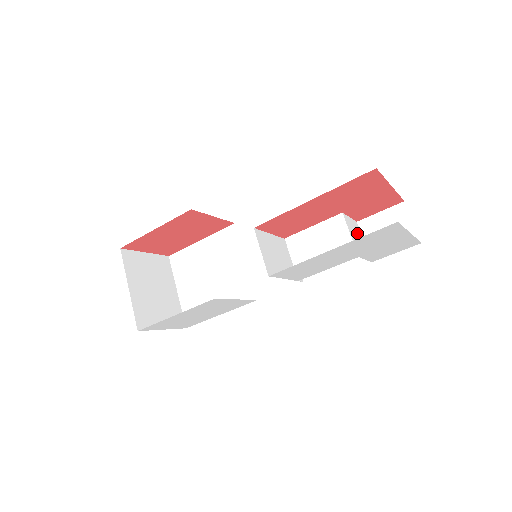
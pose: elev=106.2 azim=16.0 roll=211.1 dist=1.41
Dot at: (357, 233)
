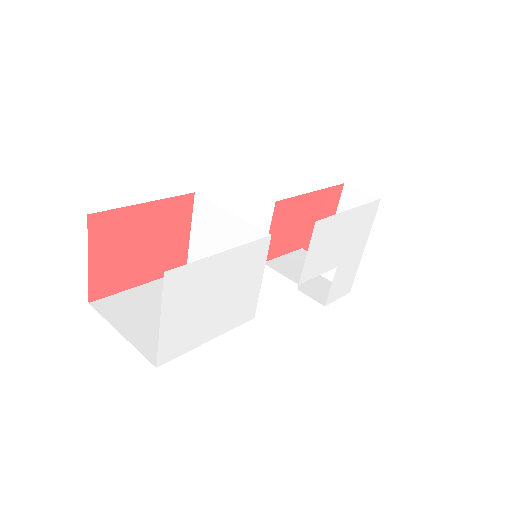
Dot at: occluded
